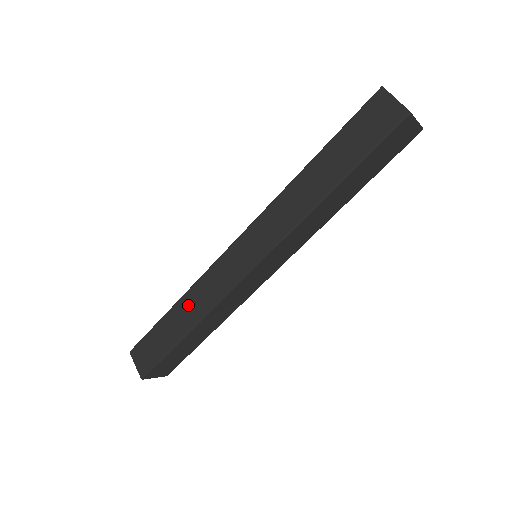
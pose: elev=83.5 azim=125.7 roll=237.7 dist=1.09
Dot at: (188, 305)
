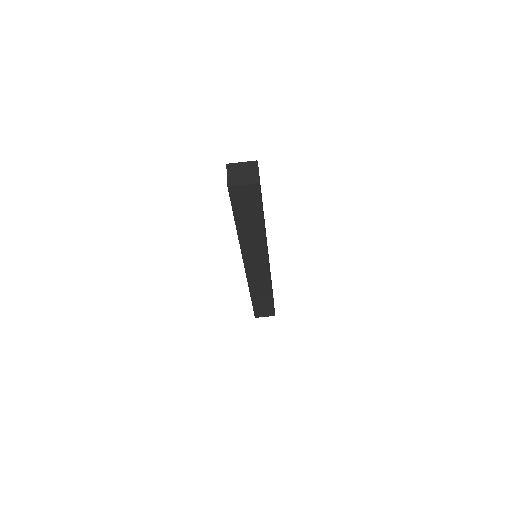
Dot at: occluded
